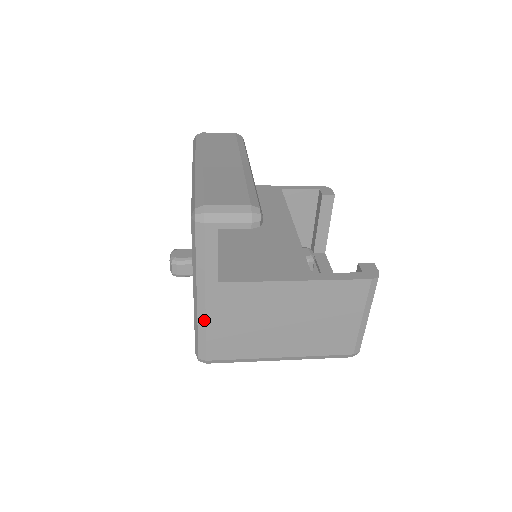
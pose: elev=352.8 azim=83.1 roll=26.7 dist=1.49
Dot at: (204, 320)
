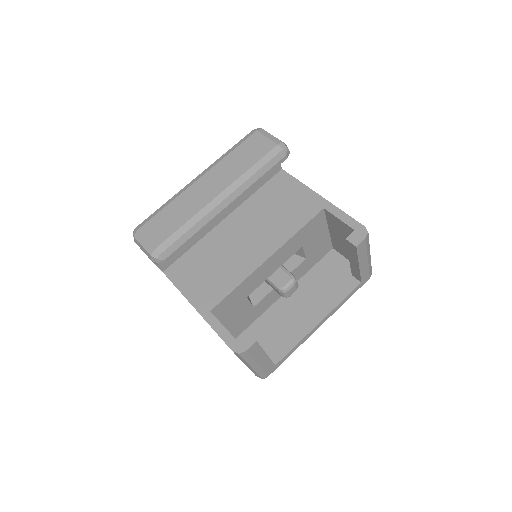
Dot at: occluded
